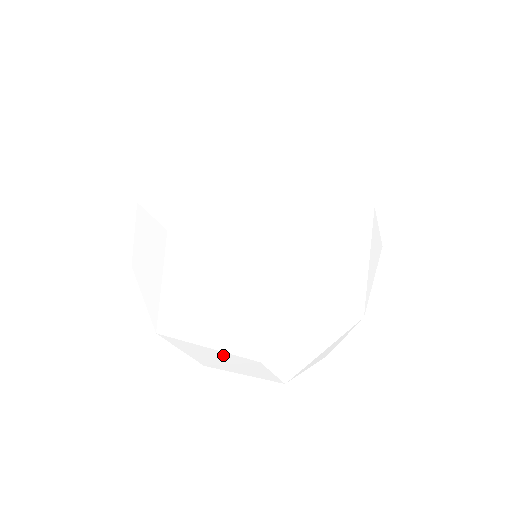
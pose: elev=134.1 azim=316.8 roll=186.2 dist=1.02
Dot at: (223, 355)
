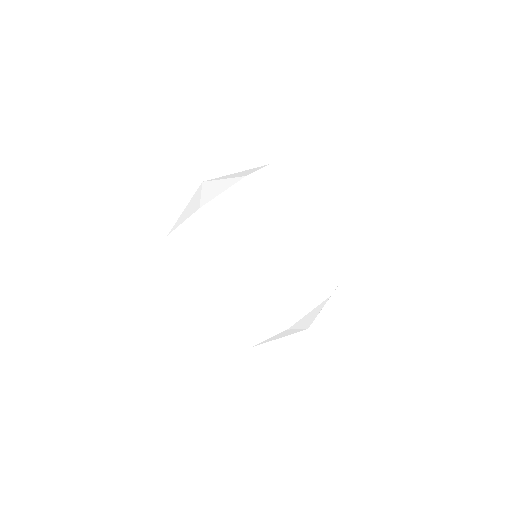
Dot at: (260, 313)
